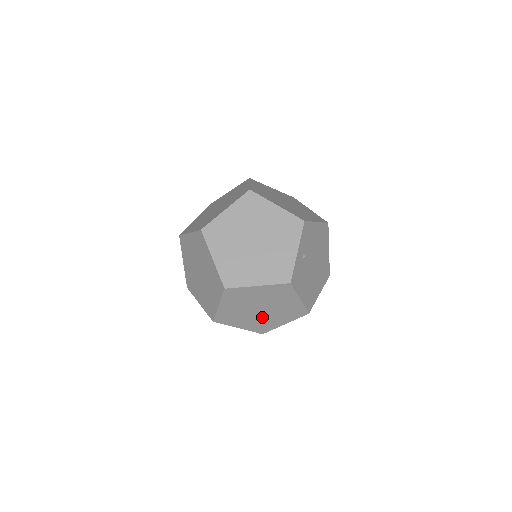
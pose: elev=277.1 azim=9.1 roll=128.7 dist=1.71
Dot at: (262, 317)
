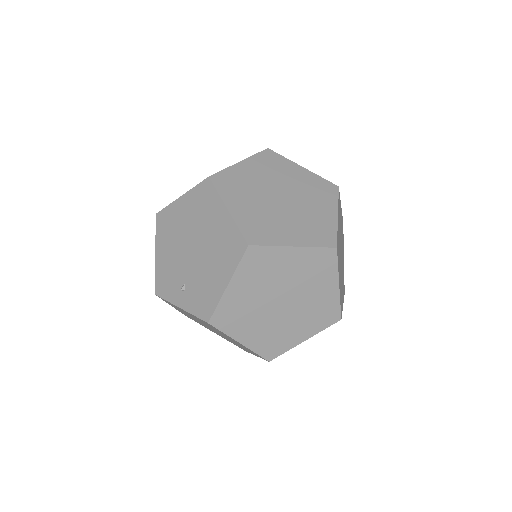
Dot at: (341, 273)
